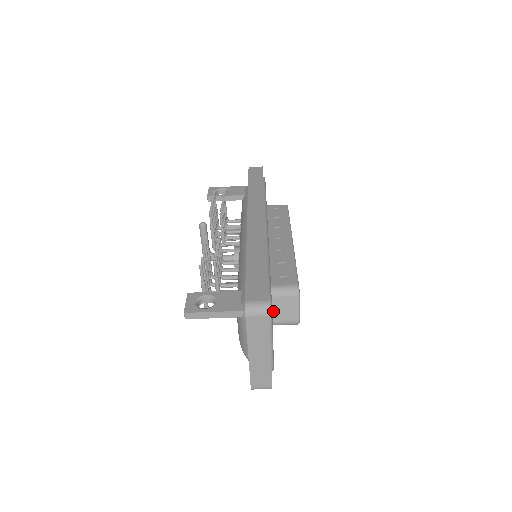
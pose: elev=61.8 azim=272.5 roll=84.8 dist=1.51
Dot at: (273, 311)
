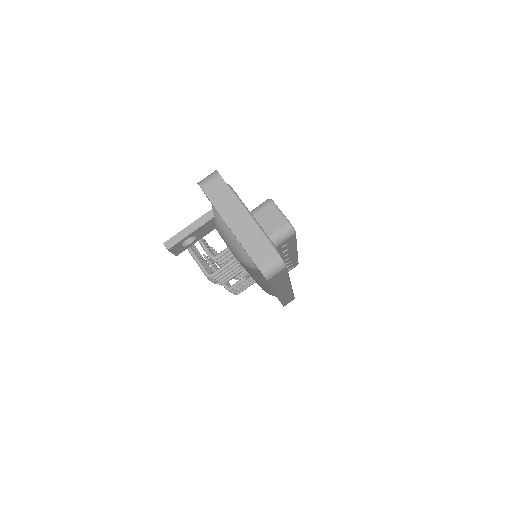
Dot at: occluded
